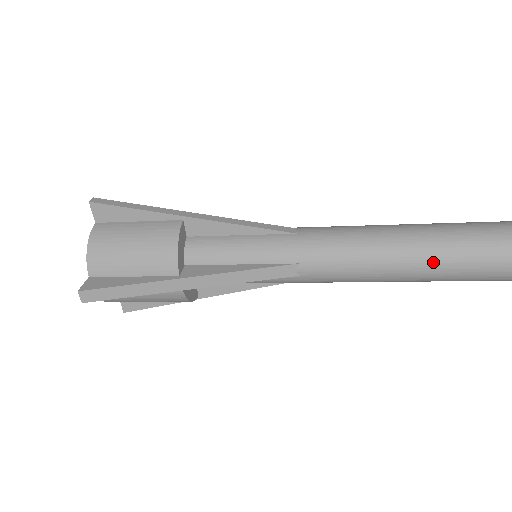
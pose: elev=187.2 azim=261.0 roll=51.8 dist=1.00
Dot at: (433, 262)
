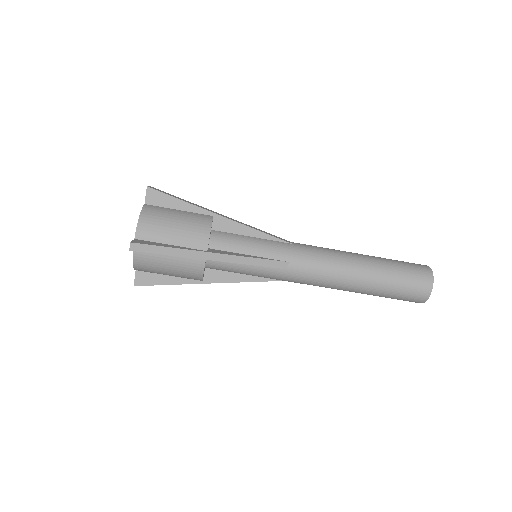
Dot at: (373, 256)
